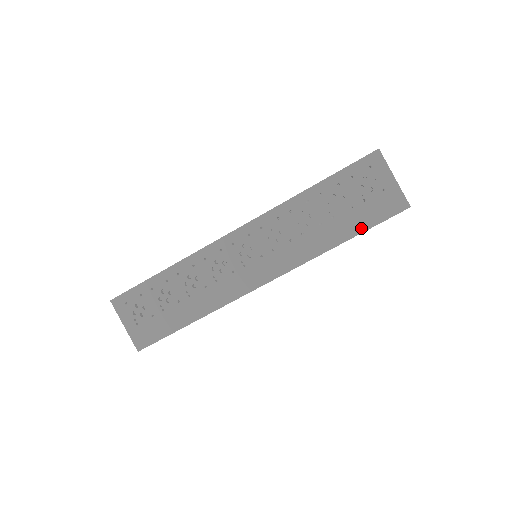
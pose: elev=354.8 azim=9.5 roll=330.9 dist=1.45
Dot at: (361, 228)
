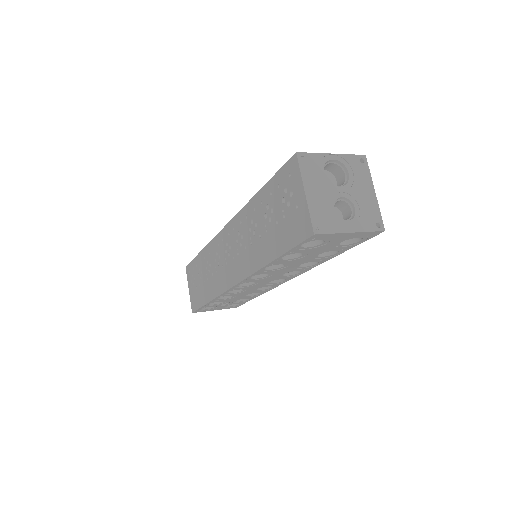
Dot at: (281, 249)
